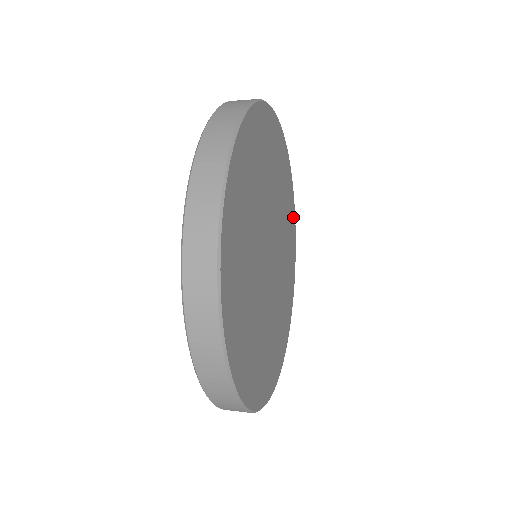
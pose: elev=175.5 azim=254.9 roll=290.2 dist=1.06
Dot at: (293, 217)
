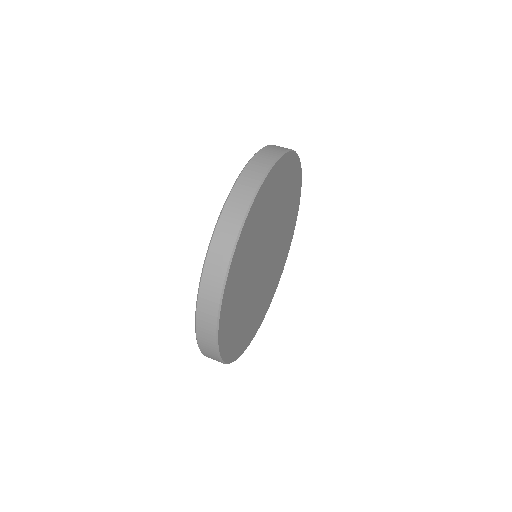
Dot at: (291, 236)
